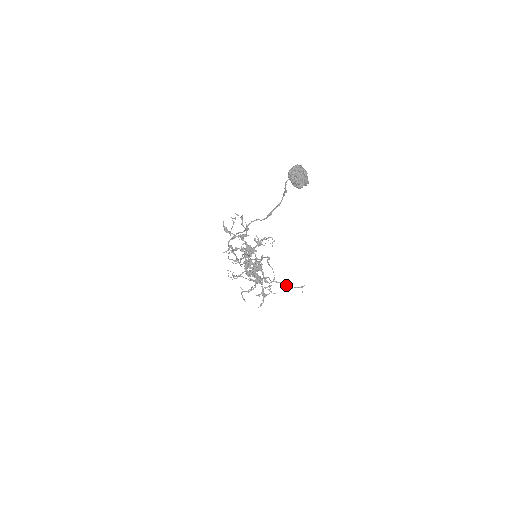
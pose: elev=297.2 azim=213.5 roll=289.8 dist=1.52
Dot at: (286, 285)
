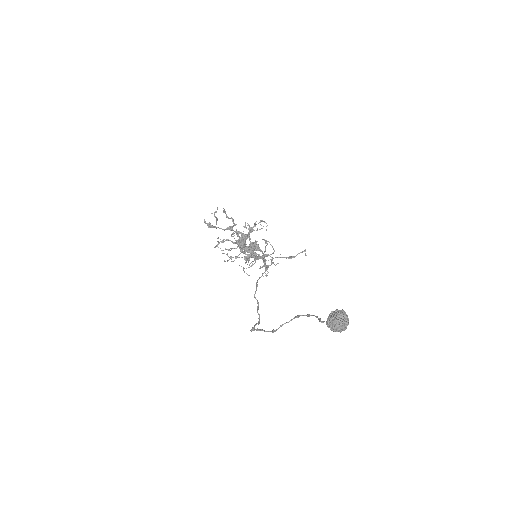
Dot at: (289, 257)
